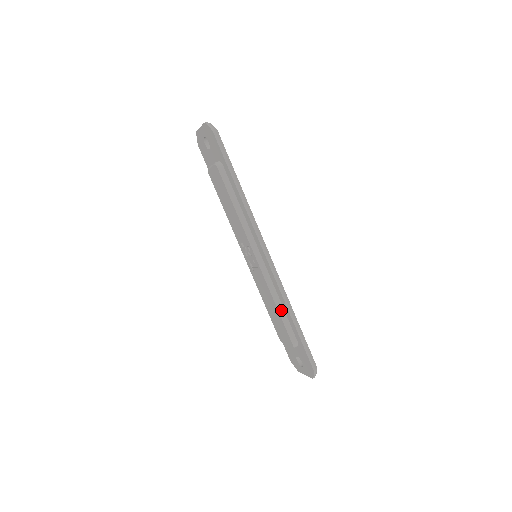
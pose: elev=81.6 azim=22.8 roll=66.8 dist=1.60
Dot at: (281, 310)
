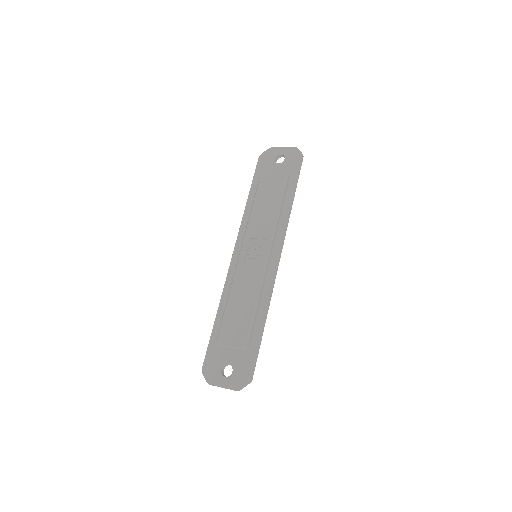
Dot at: (257, 308)
